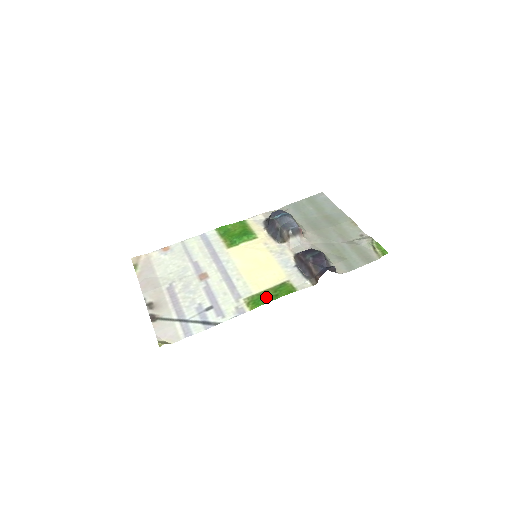
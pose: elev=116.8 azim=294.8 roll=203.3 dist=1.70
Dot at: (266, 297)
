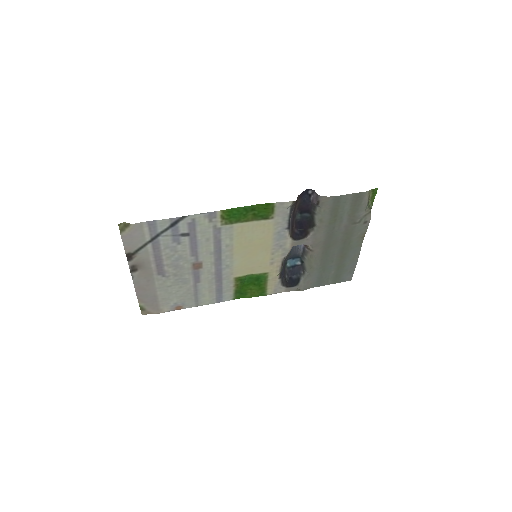
Dot at: (243, 214)
